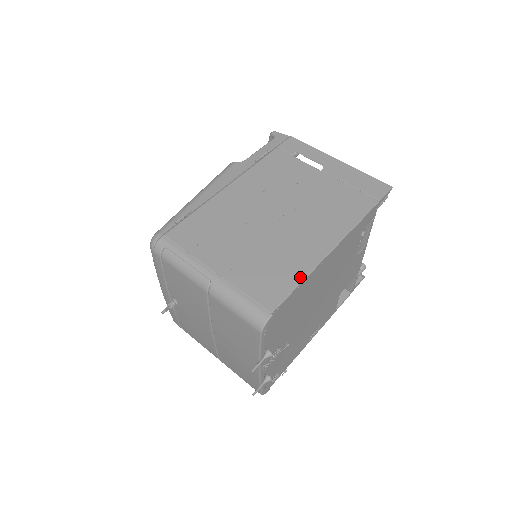
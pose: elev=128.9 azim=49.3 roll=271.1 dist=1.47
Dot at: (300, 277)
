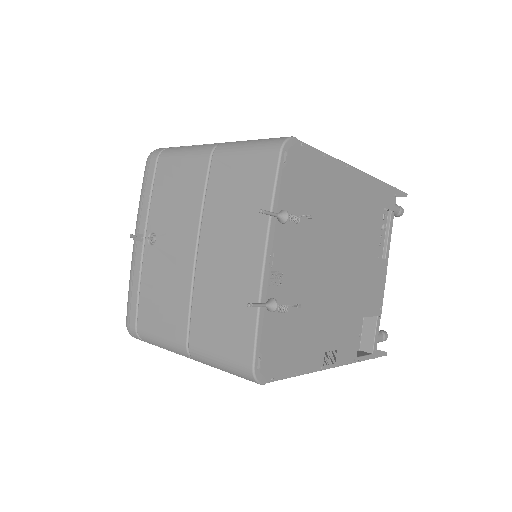
Dot at: occluded
